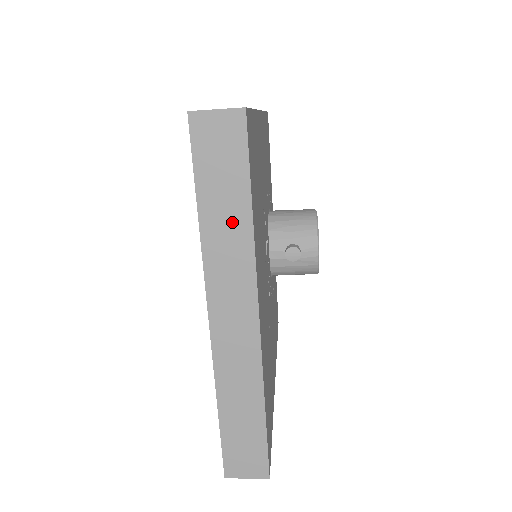
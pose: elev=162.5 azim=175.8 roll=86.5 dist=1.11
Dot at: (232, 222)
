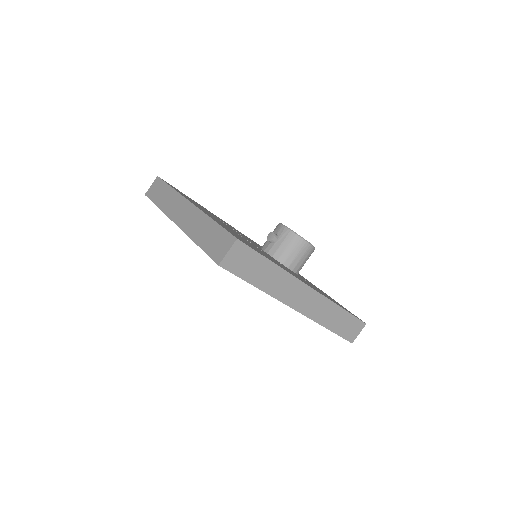
Dot at: (167, 196)
